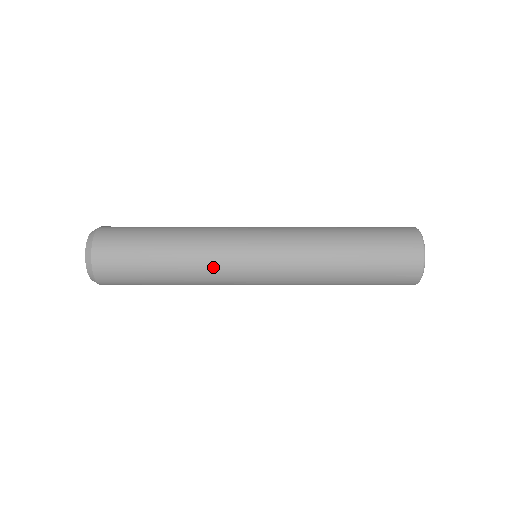
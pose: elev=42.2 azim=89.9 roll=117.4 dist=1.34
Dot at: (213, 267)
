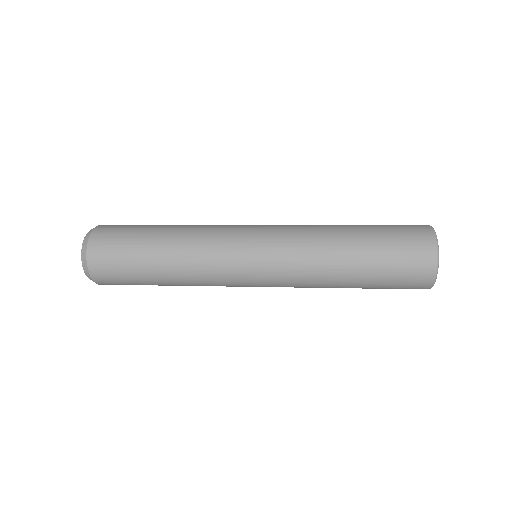
Dot at: occluded
